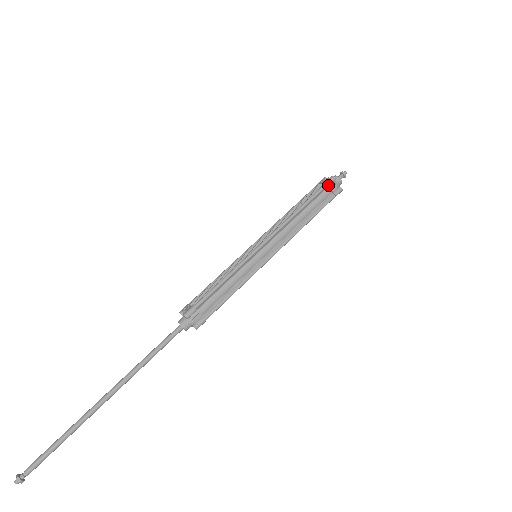
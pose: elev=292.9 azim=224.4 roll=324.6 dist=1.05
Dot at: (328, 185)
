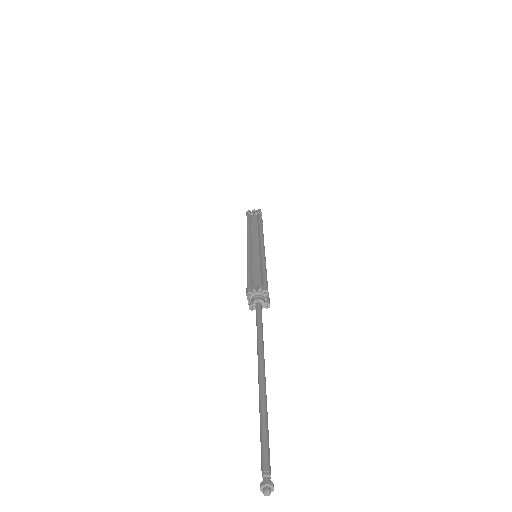
Dot at: (249, 214)
